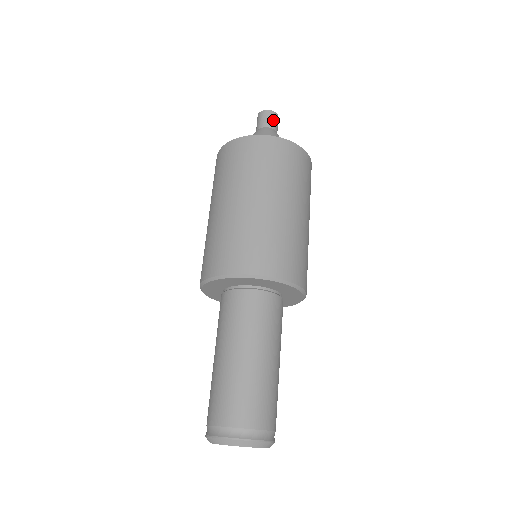
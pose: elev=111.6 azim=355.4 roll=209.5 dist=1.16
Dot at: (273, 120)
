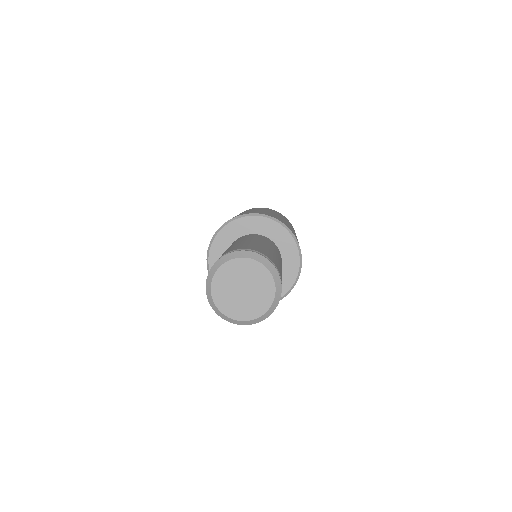
Dot at: occluded
